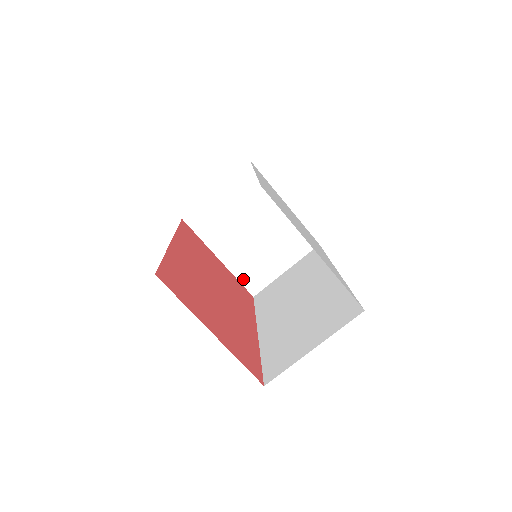
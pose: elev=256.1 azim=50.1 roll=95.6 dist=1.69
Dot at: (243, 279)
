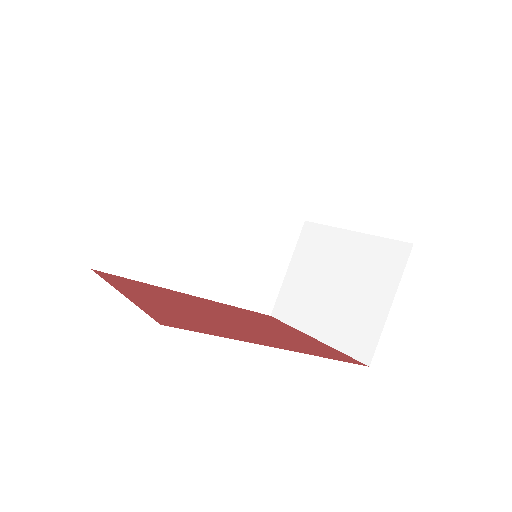
Dot at: (347, 348)
